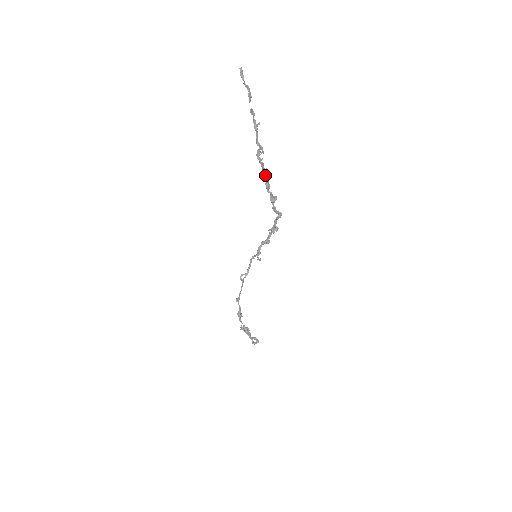
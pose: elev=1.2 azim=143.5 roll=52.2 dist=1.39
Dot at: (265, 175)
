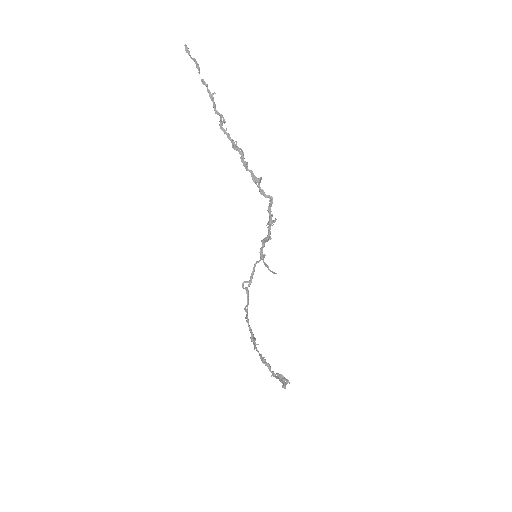
Dot at: (237, 150)
